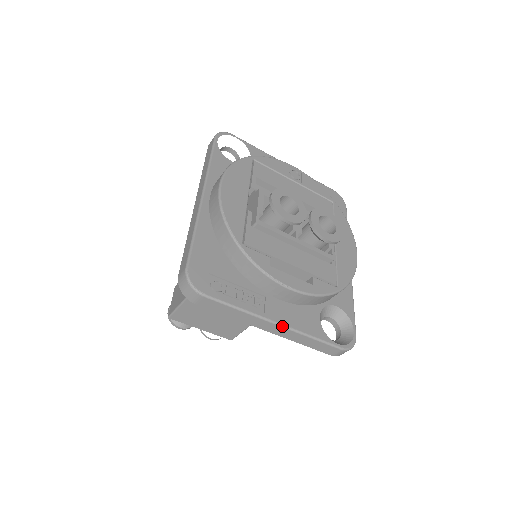
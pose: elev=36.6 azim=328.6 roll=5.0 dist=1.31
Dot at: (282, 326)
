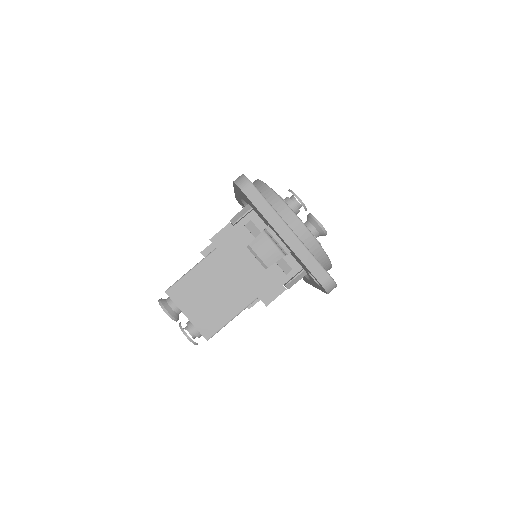
Dot at: (294, 233)
